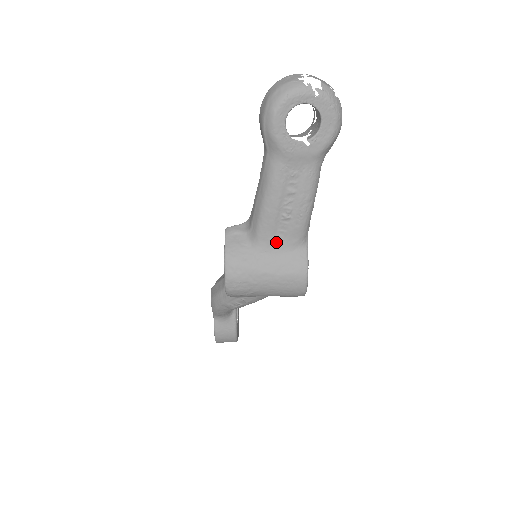
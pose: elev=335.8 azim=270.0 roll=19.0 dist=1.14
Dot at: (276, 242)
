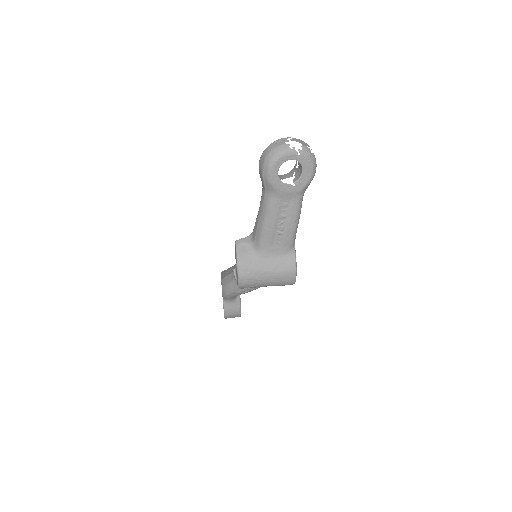
Dot at: (273, 250)
